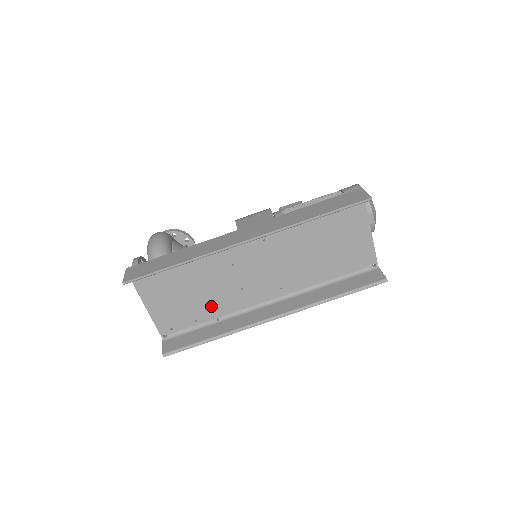
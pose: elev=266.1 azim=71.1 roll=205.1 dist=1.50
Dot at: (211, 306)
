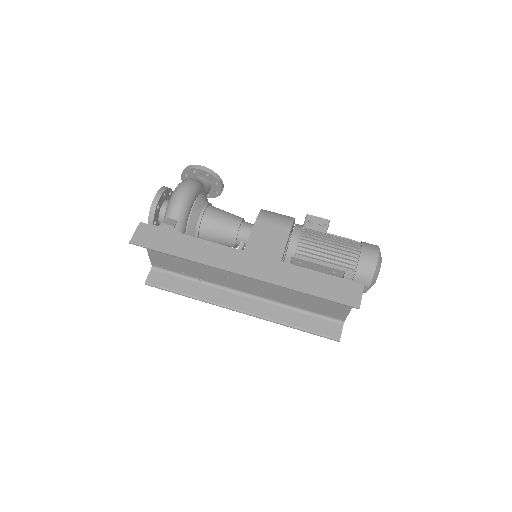
Dot at: (199, 272)
